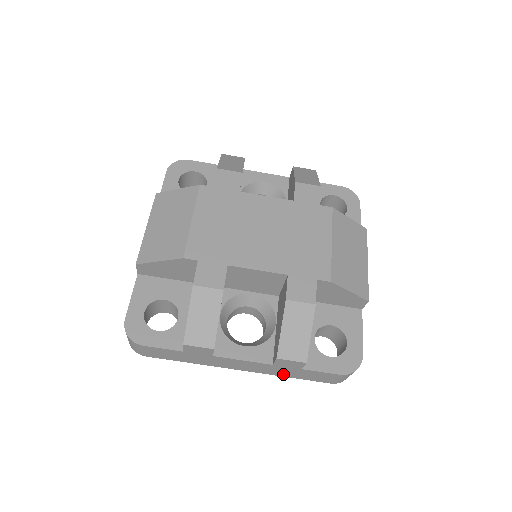
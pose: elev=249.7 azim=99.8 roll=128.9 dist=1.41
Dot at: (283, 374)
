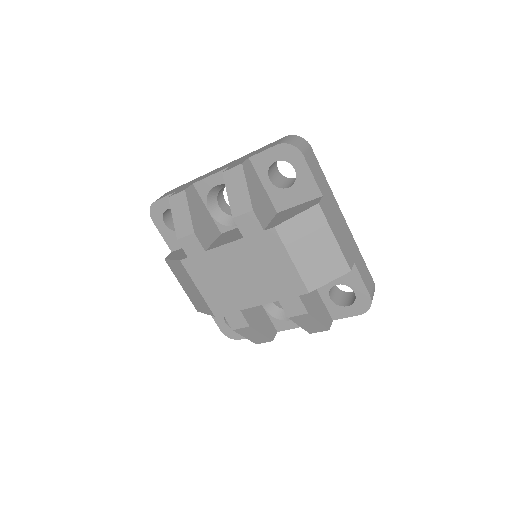
Dot at: occluded
